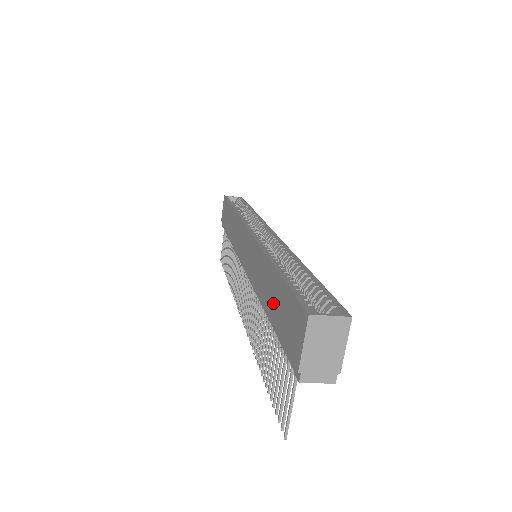
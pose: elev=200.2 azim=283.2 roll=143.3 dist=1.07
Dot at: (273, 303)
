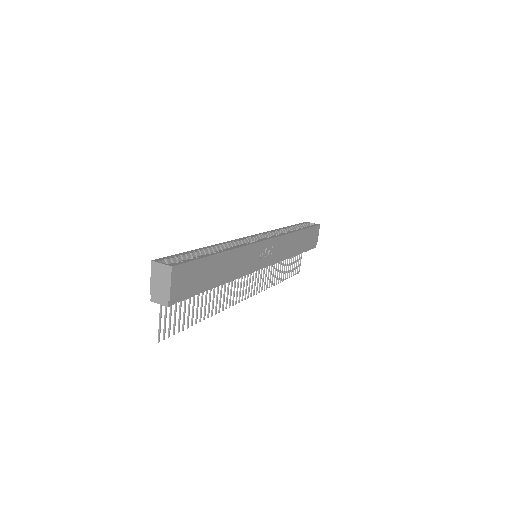
Dot at: occluded
